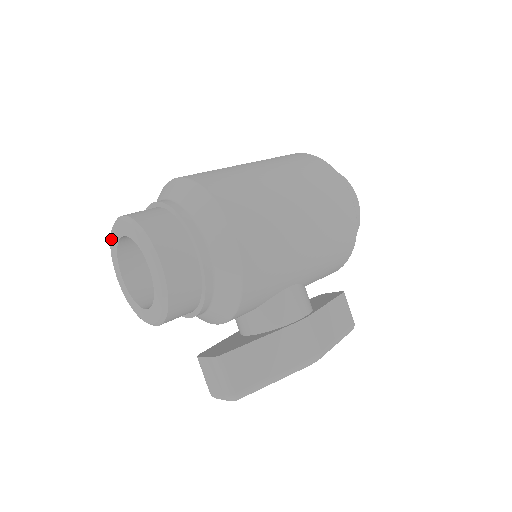
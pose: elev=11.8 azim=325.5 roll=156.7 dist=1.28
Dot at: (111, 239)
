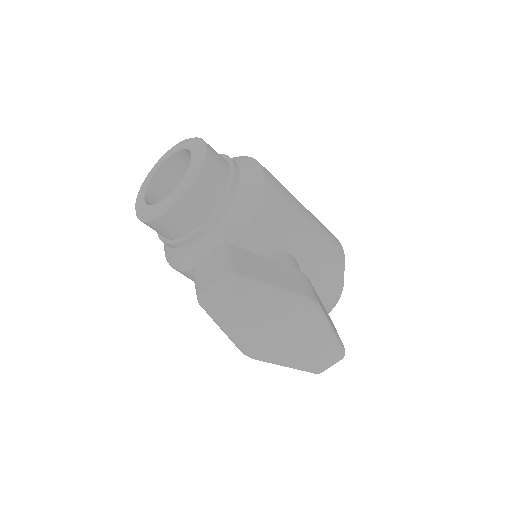
Dot at: (148, 175)
